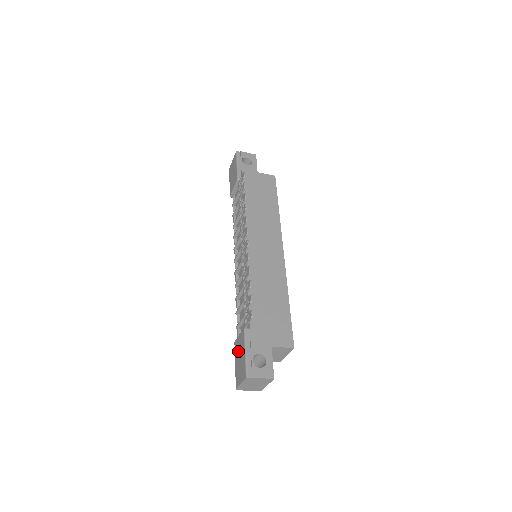
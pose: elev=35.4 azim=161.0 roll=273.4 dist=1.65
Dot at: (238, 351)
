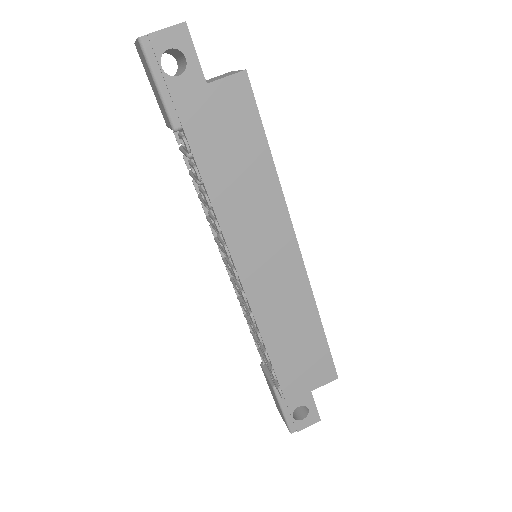
Dot at: (270, 388)
